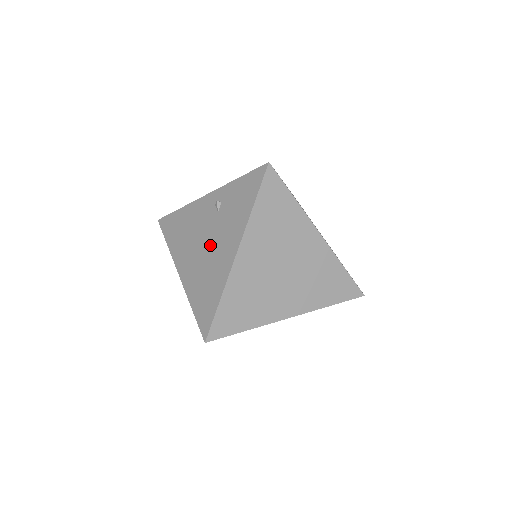
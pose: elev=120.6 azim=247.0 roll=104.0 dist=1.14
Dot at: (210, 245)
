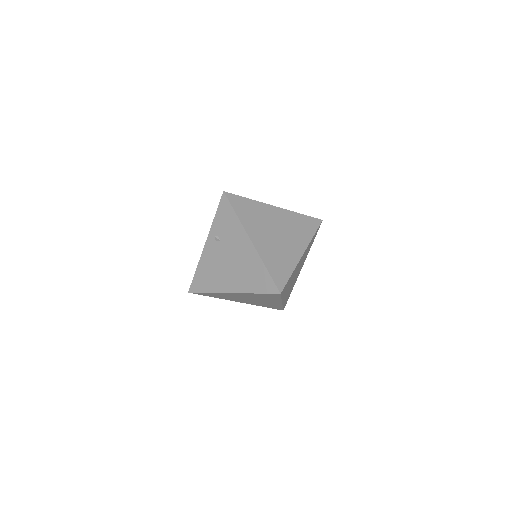
Dot at: (233, 257)
